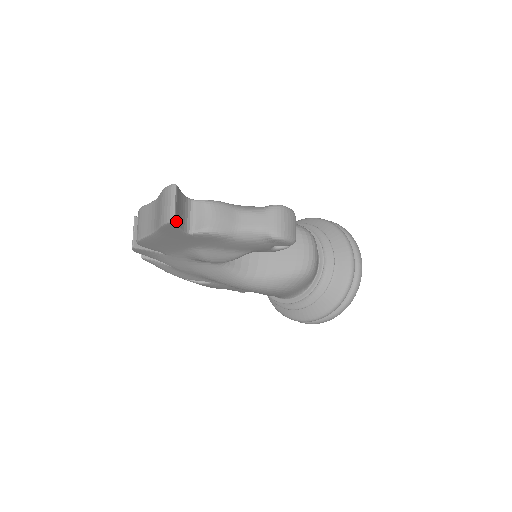
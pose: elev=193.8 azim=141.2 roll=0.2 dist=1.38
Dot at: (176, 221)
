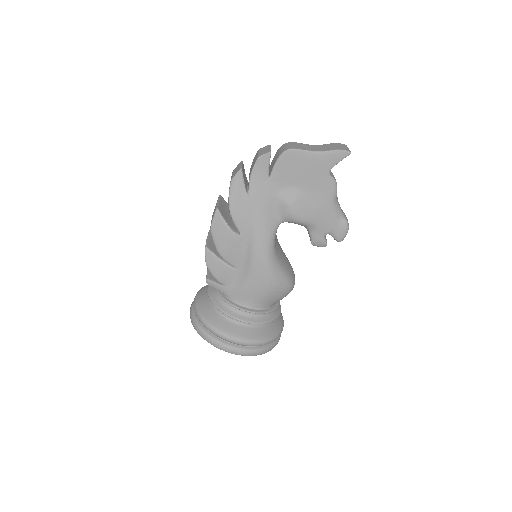
Dot at: occluded
